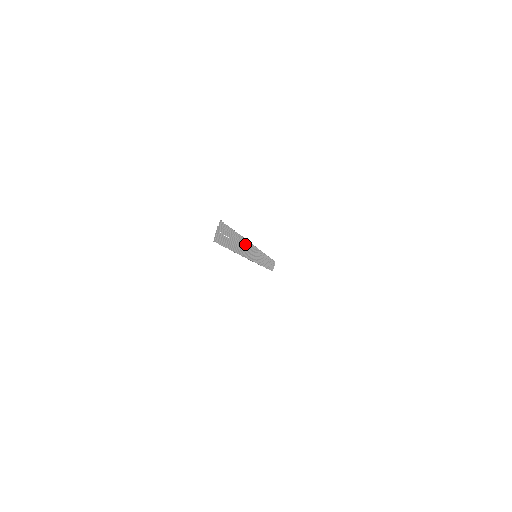
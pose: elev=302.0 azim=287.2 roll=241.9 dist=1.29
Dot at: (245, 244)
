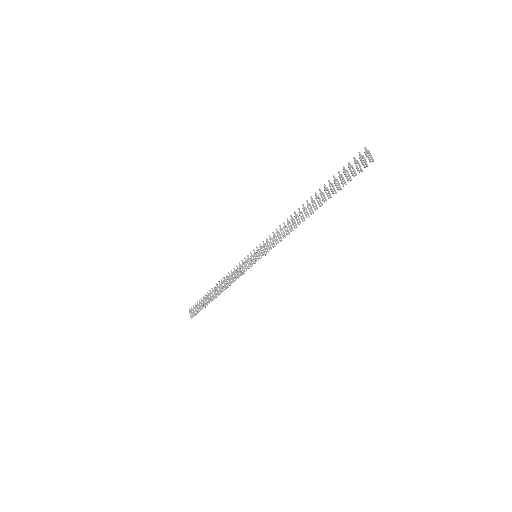
Dot at: occluded
